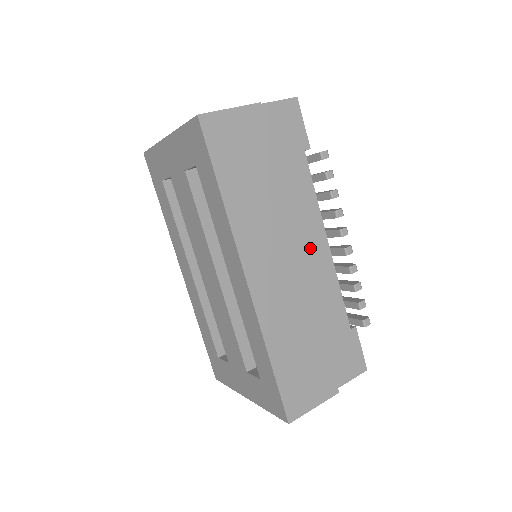
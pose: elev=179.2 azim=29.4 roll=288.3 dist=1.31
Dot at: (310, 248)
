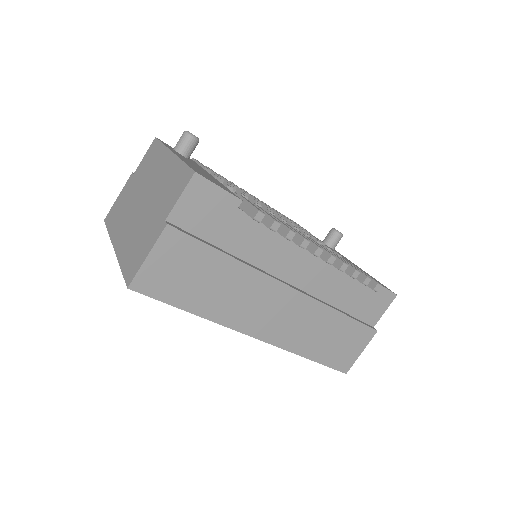
Dot at: (295, 269)
